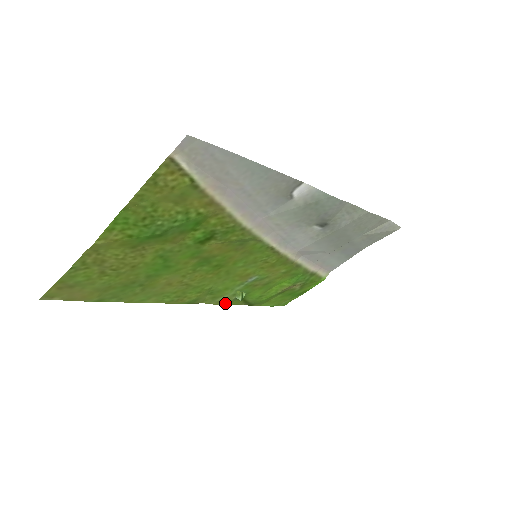
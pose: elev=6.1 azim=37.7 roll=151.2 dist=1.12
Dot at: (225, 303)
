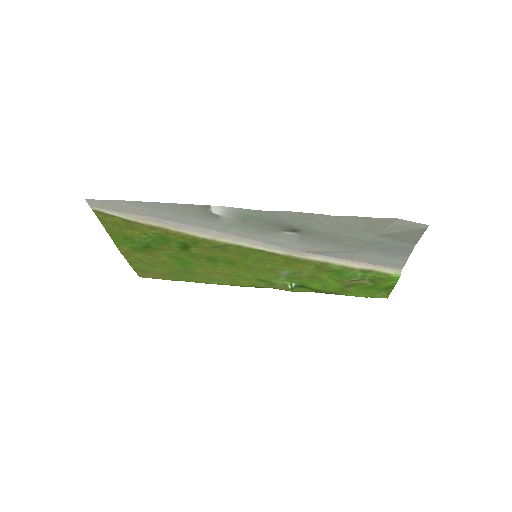
Dot at: (290, 290)
